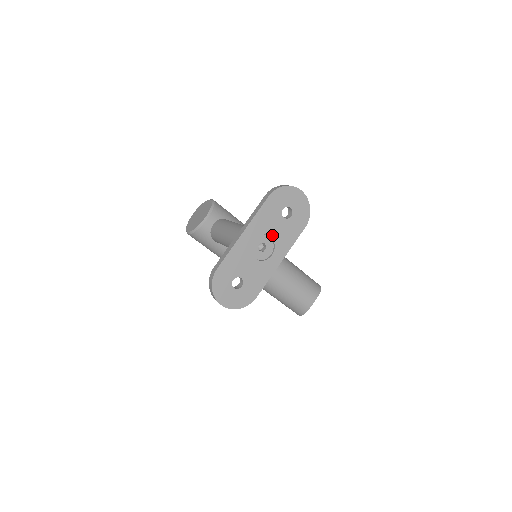
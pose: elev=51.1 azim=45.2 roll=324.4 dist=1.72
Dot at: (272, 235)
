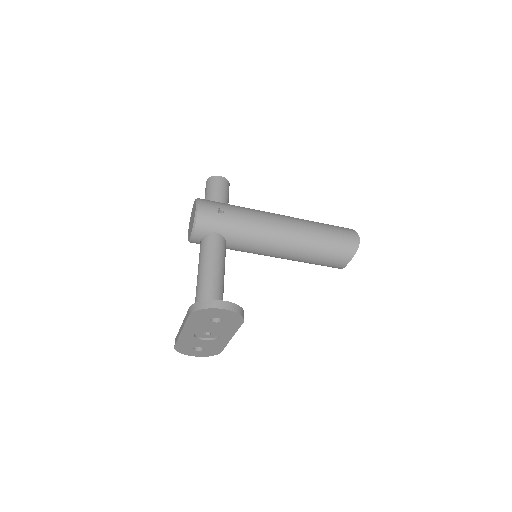
Dot at: (210, 330)
